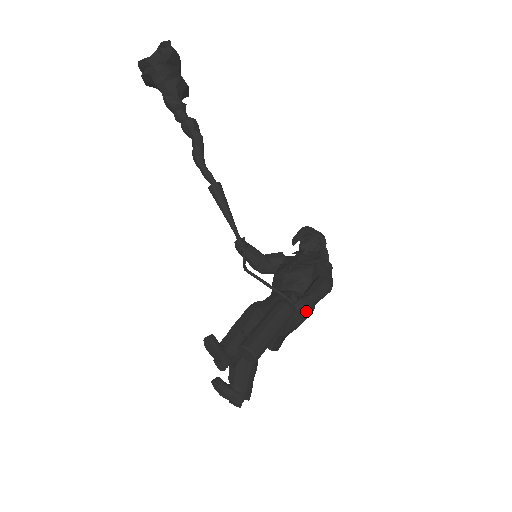
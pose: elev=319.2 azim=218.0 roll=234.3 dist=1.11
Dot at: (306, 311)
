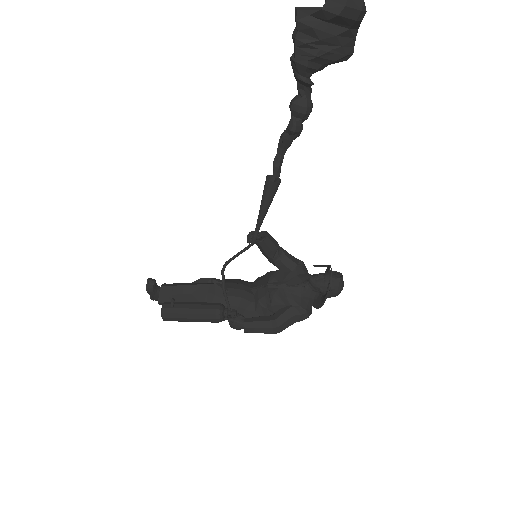
Dot at: (233, 328)
